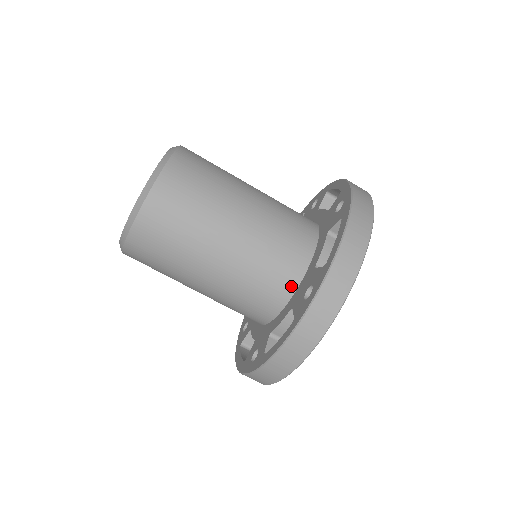
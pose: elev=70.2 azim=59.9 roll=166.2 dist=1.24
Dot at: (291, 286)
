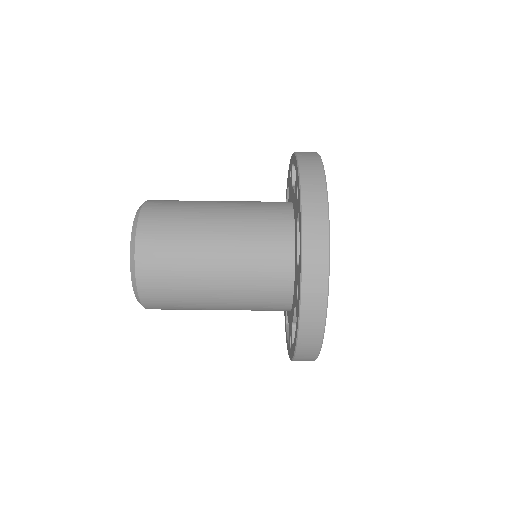
Dot at: (288, 282)
